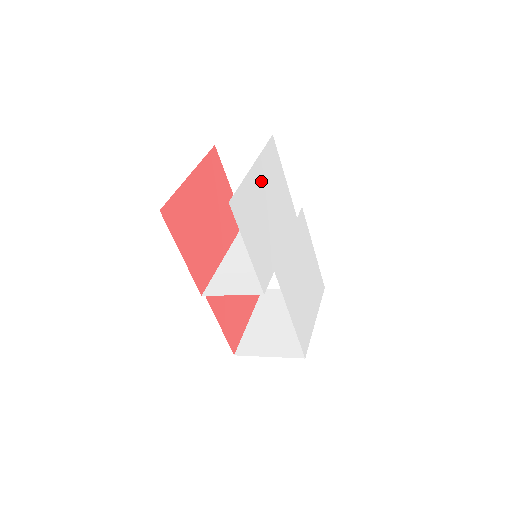
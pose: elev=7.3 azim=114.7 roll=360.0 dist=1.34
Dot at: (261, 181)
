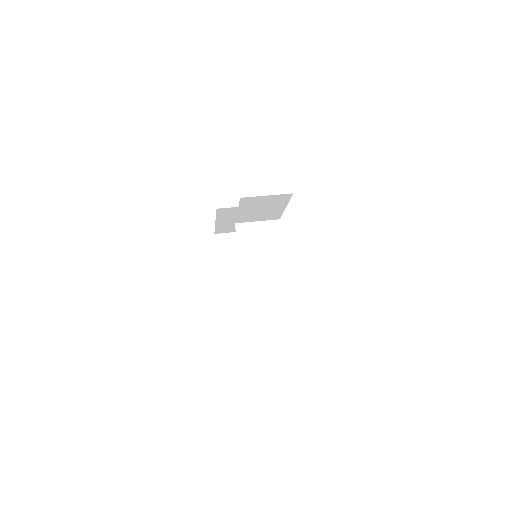
Dot at: occluded
